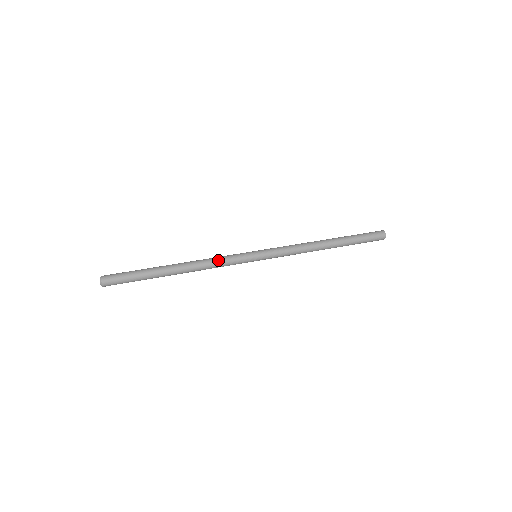
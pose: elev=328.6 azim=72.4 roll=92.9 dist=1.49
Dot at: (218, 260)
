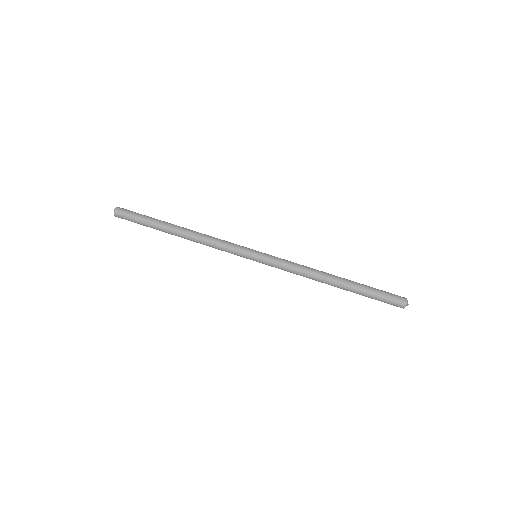
Dot at: (216, 247)
